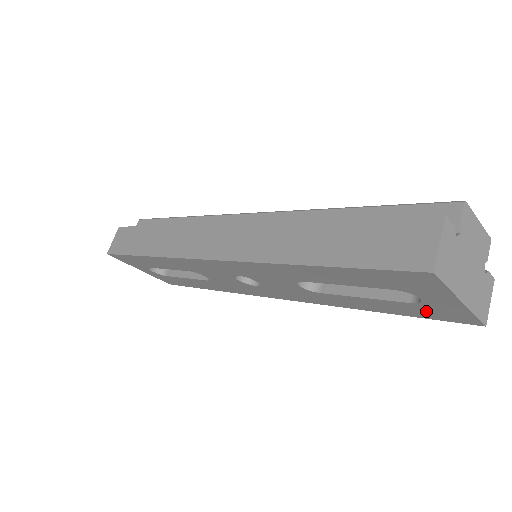
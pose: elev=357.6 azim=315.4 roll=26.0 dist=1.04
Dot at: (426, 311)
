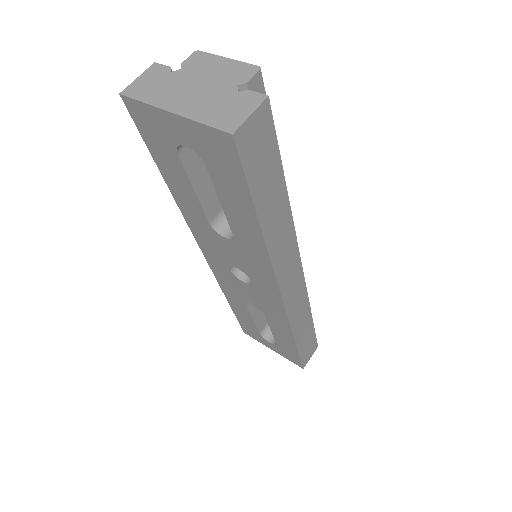
Dot at: (222, 168)
